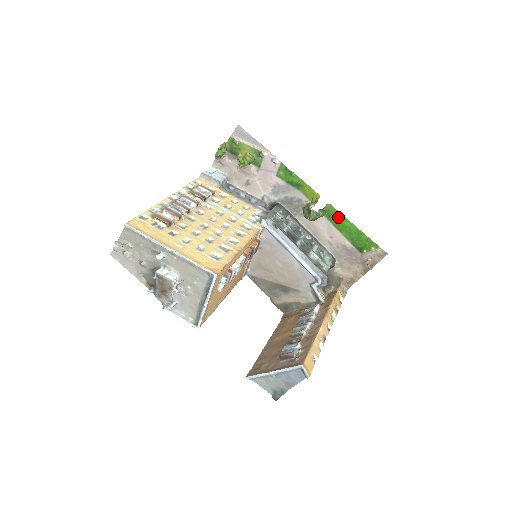
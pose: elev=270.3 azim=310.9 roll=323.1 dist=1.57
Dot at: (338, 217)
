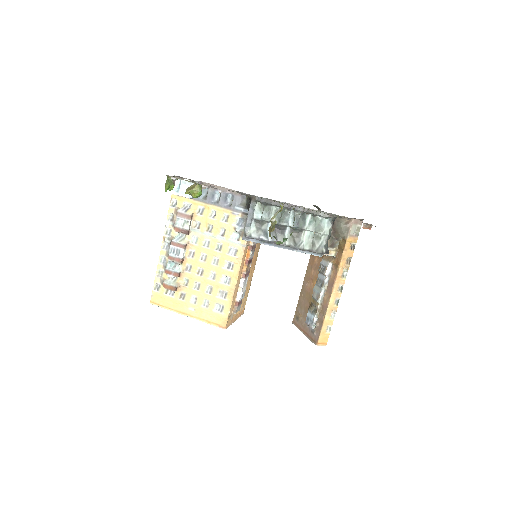
Dot at: occluded
